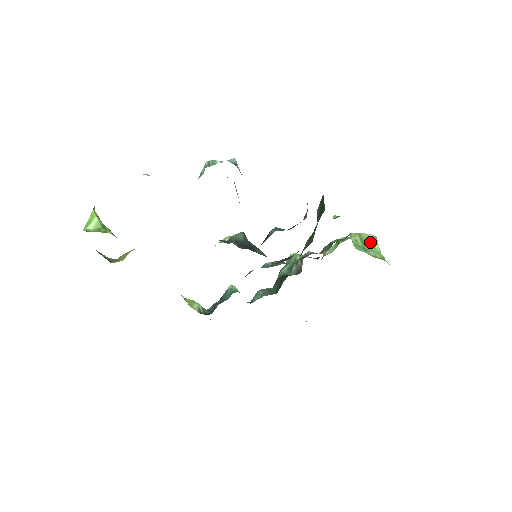
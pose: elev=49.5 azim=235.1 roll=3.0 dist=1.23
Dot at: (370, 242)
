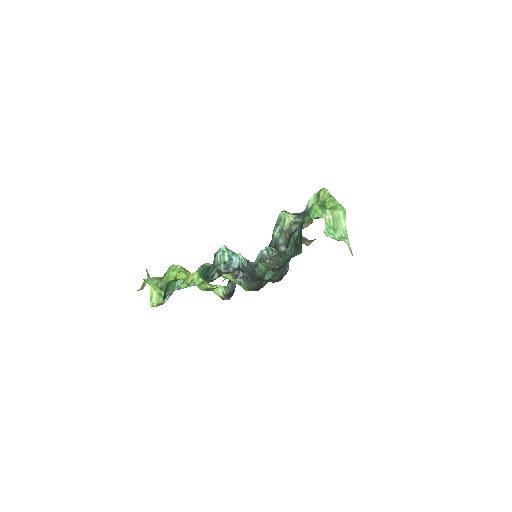
Dot at: (339, 220)
